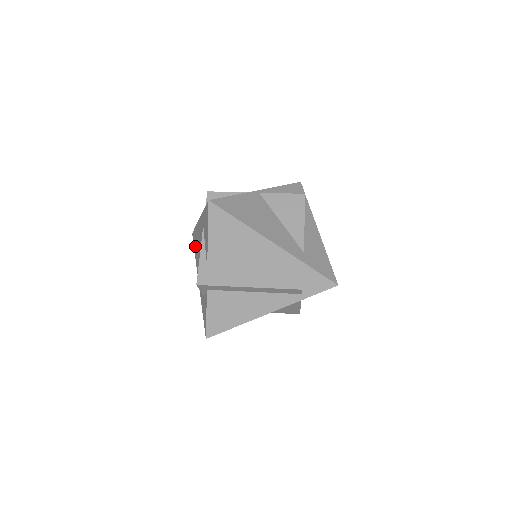
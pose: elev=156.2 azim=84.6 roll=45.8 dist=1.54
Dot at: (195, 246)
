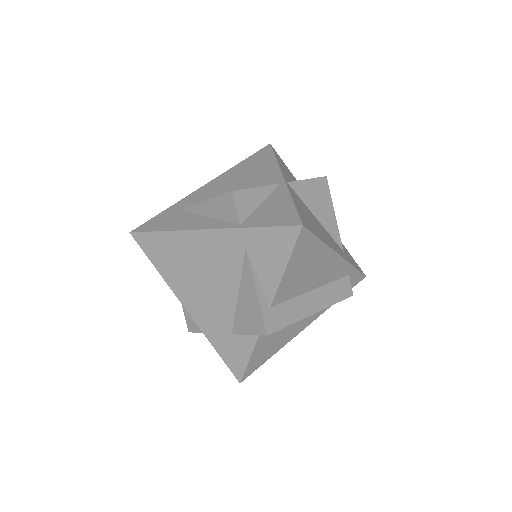
Dot at: (162, 258)
